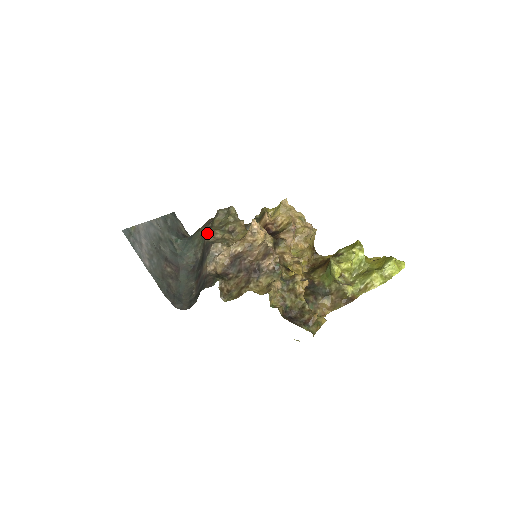
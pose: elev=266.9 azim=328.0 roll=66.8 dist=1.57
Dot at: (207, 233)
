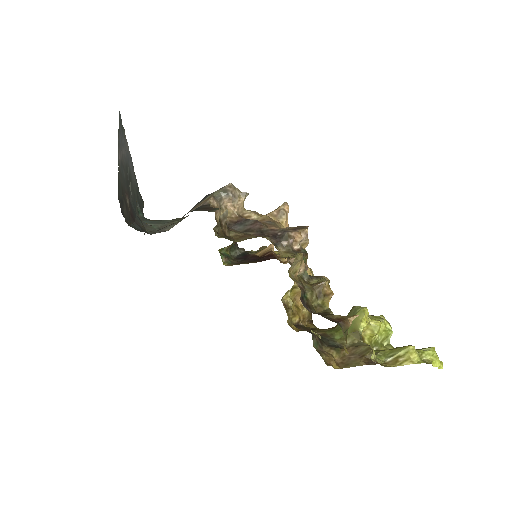
Dot at: occluded
